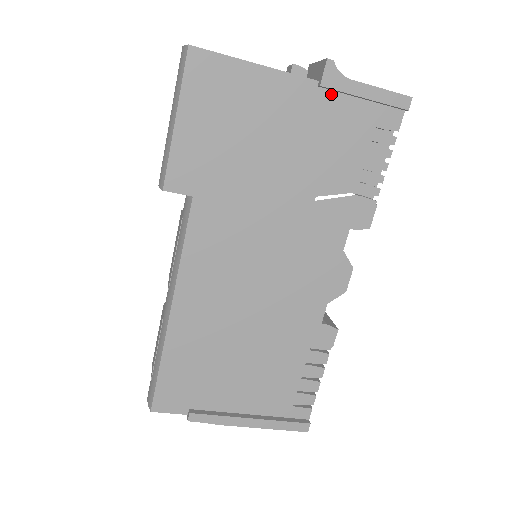
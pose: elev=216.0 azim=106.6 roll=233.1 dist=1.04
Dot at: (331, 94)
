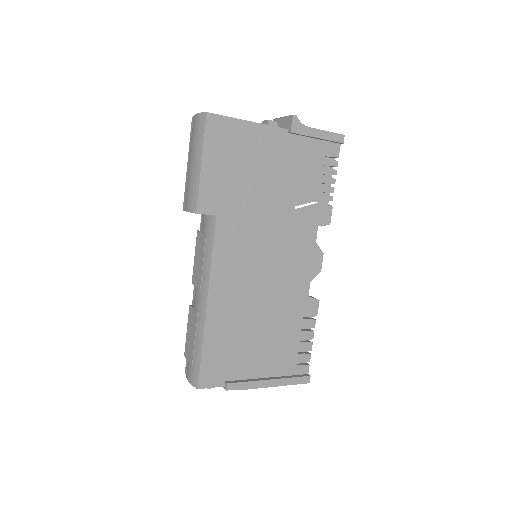
Dot at: (296, 137)
